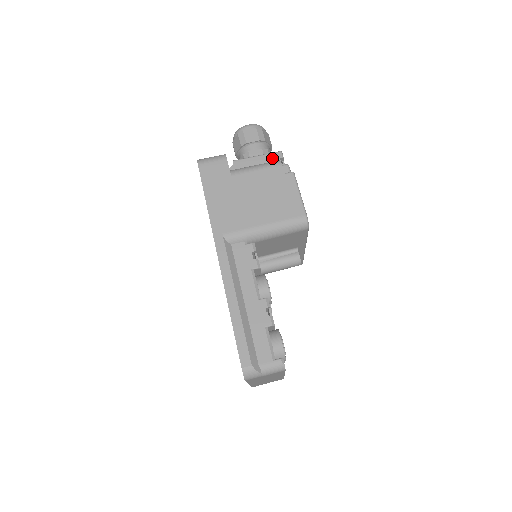
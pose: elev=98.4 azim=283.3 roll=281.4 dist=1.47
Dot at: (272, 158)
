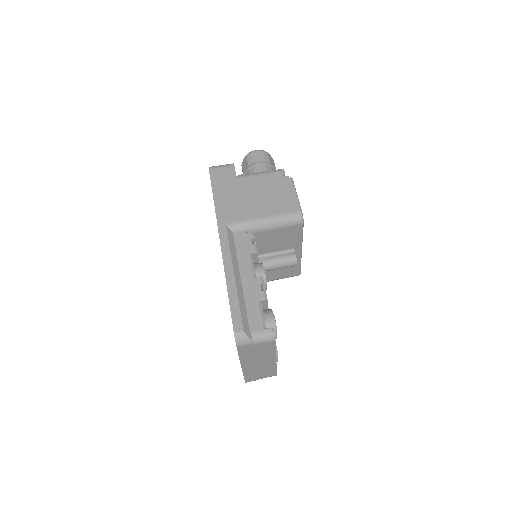
Dot at: occluded
